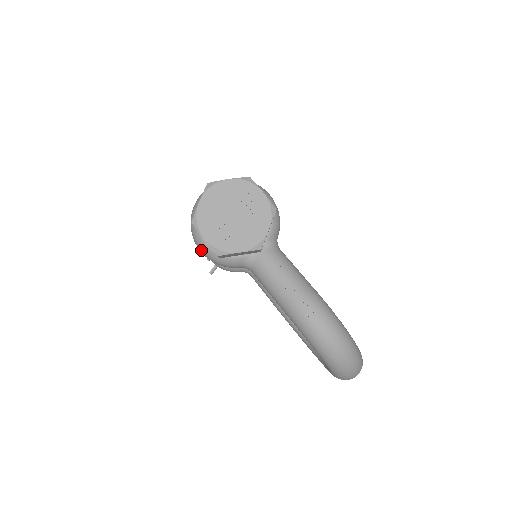
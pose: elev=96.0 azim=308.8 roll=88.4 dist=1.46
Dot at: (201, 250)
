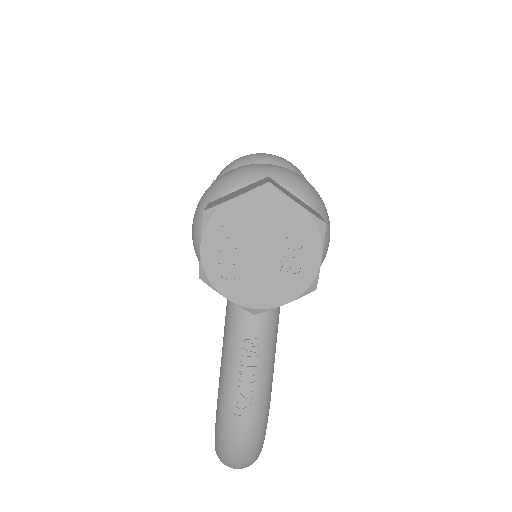
Dot at: (193, 231)
